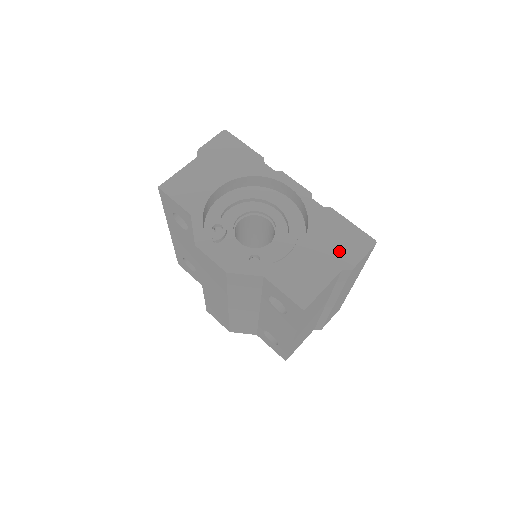
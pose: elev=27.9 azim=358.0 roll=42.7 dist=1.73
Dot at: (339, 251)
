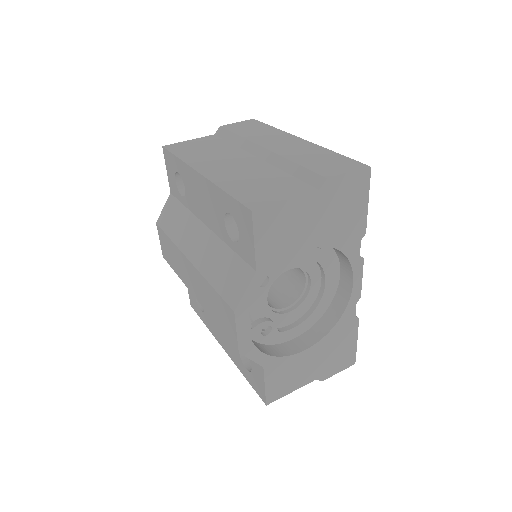
Dot at: (329, 363)
